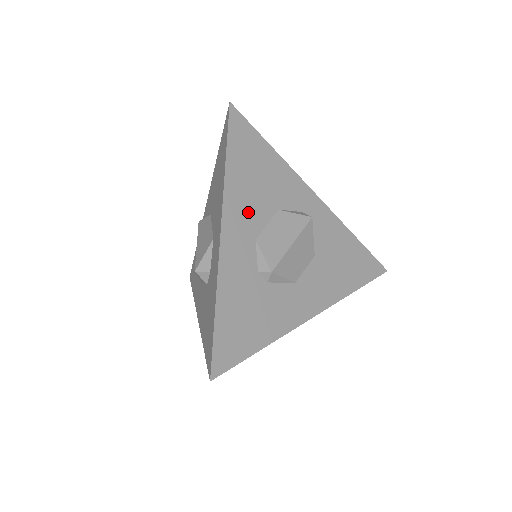
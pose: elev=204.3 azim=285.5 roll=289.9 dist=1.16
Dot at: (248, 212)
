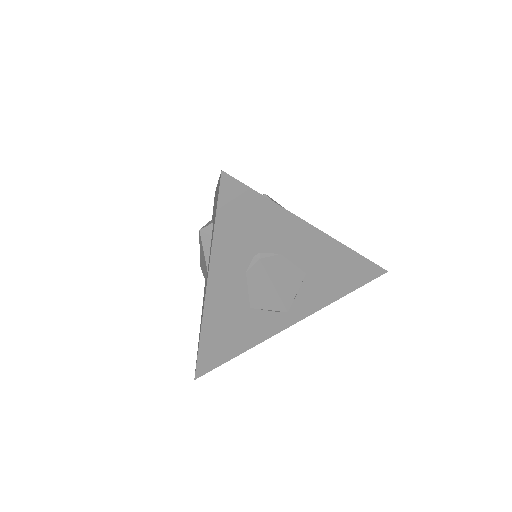
Dot at: occluded
